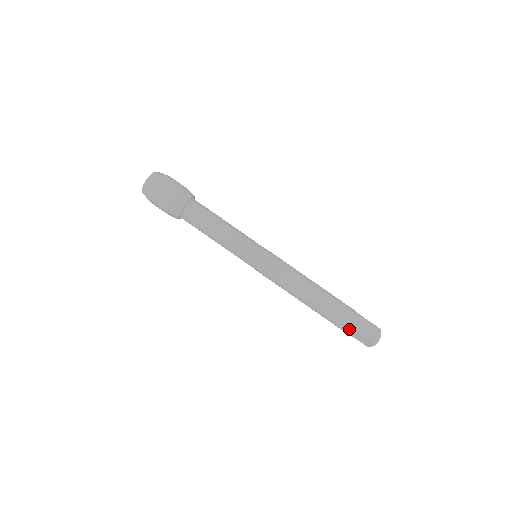
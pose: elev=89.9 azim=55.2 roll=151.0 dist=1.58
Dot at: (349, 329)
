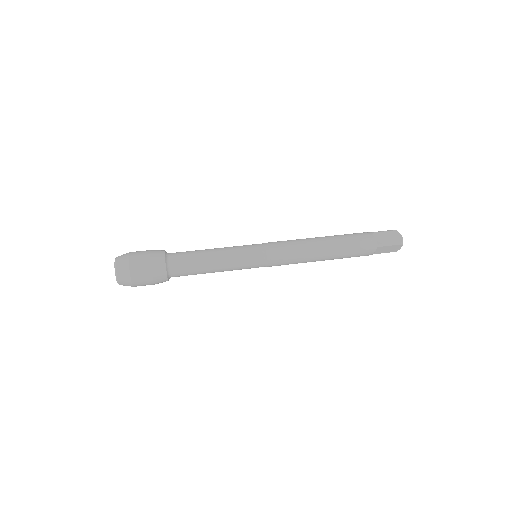
Dot at: (372, 234)
